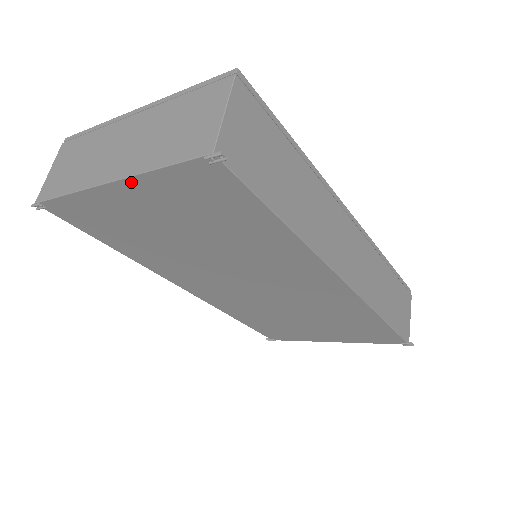
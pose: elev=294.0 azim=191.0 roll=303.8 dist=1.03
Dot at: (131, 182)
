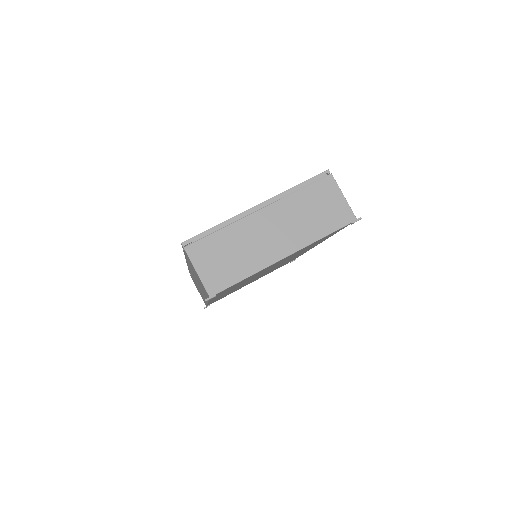
Dot at: (299, 250)
